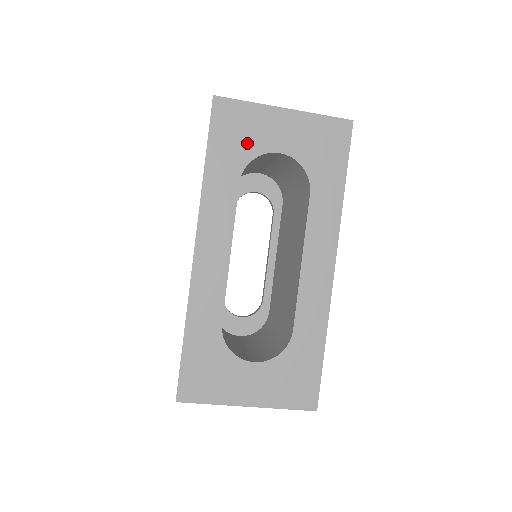
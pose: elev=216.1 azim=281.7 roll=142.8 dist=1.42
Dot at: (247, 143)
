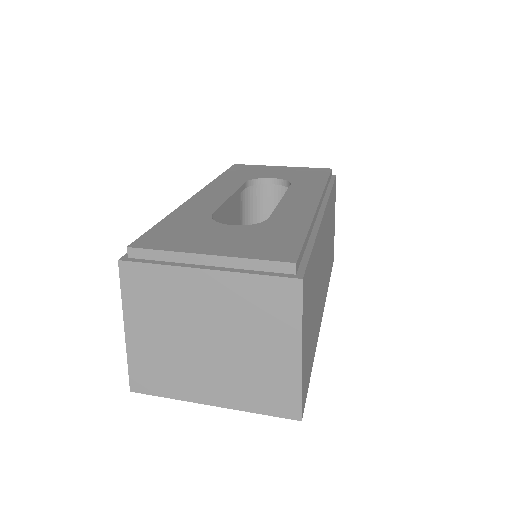
Dot at: occluded
